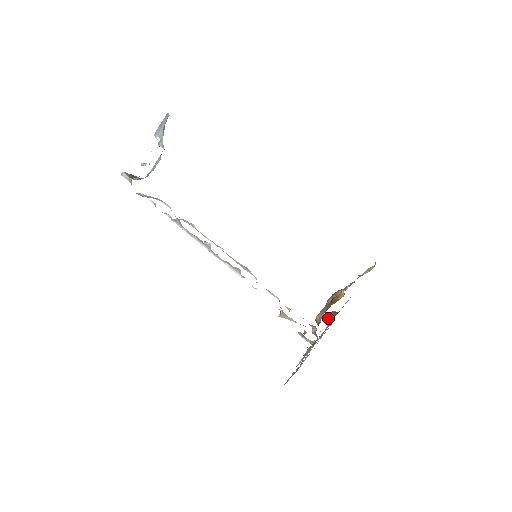
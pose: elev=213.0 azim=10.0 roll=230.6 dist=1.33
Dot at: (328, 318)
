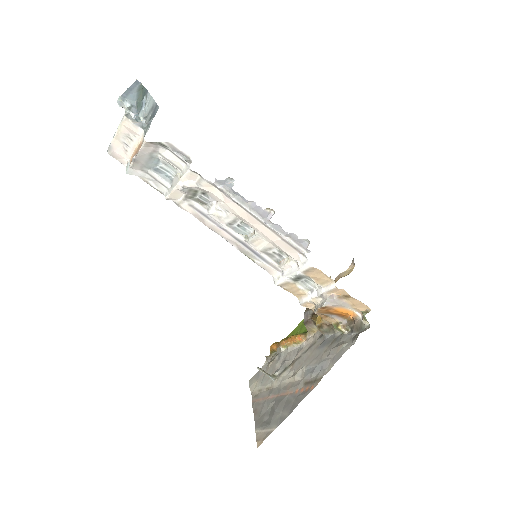
Dot at: (303, 335)
